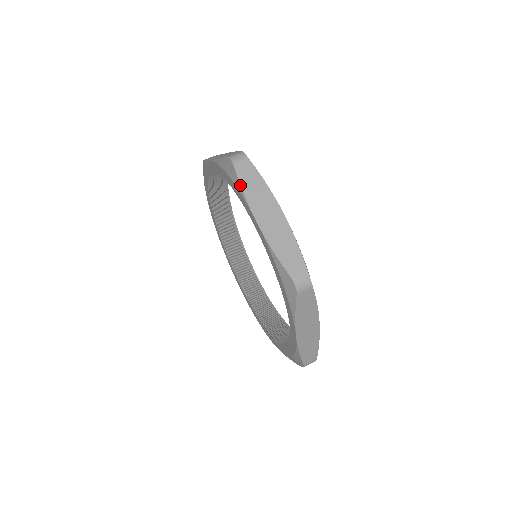
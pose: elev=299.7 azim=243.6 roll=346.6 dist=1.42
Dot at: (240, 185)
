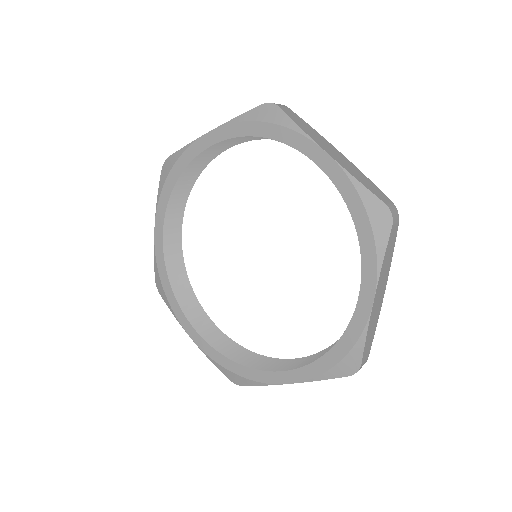
Dot at: (294, 122)
